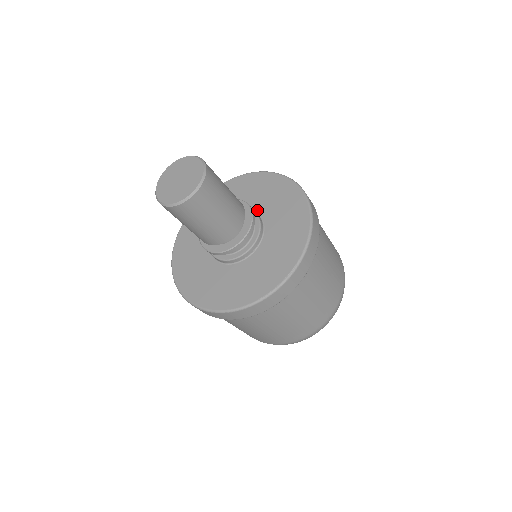
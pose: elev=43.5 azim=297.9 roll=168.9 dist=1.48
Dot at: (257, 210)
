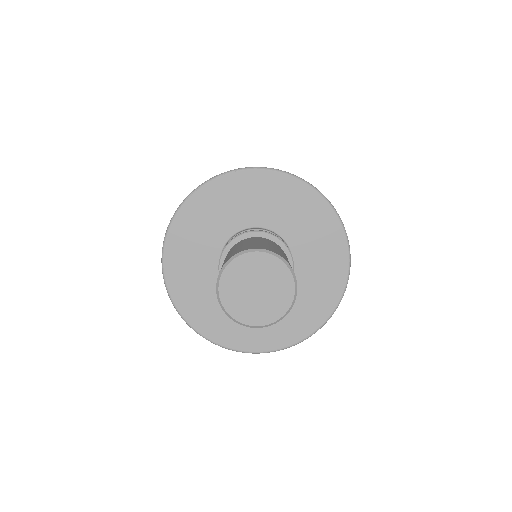
Dot at: (287, 238)
